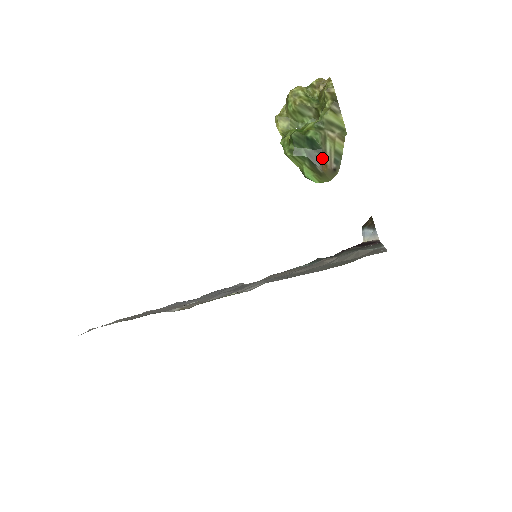
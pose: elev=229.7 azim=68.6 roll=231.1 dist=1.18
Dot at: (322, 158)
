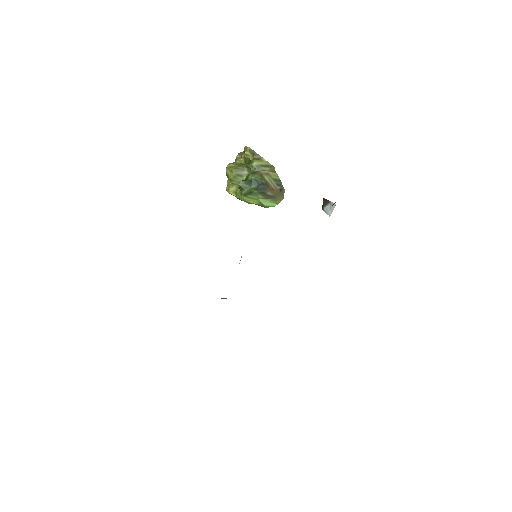
Dot at: (267, 186)
